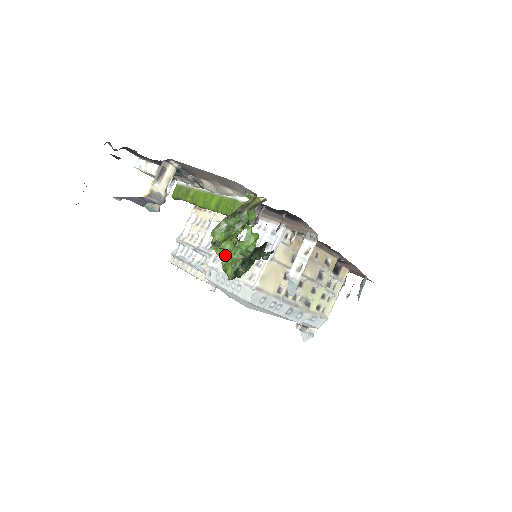
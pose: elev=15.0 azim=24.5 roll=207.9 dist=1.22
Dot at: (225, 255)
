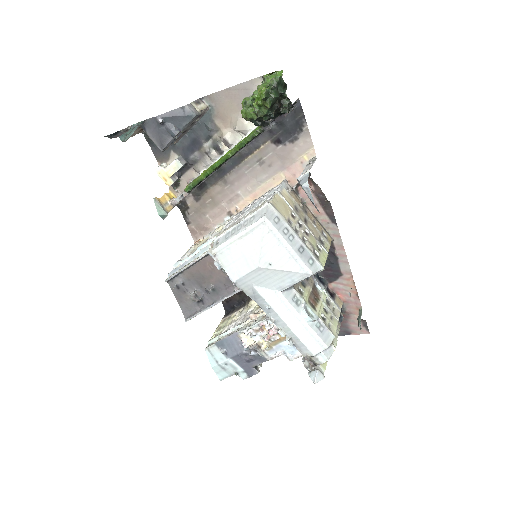
Dot at: (259, 85)
